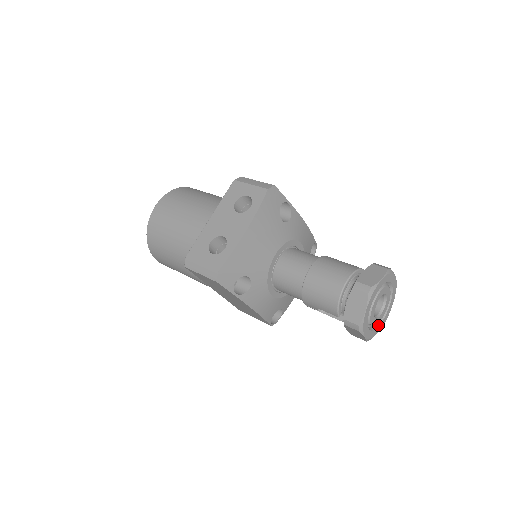
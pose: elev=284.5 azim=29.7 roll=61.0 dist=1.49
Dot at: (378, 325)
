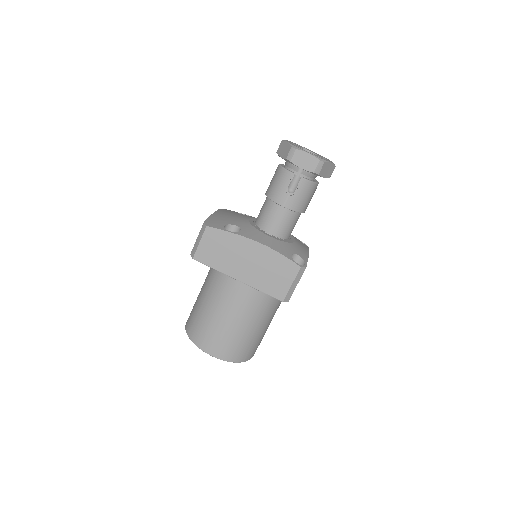
Dot at: occluded
